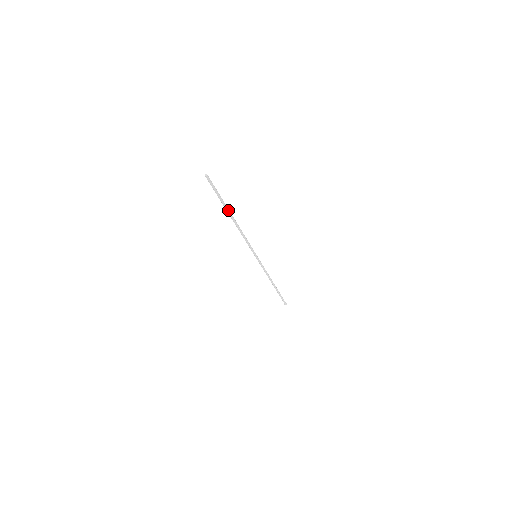
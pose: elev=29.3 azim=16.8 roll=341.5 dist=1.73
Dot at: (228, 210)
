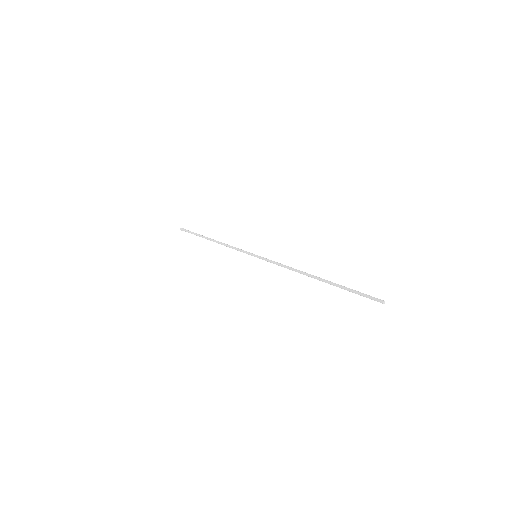
Dot at: (329, 283)
